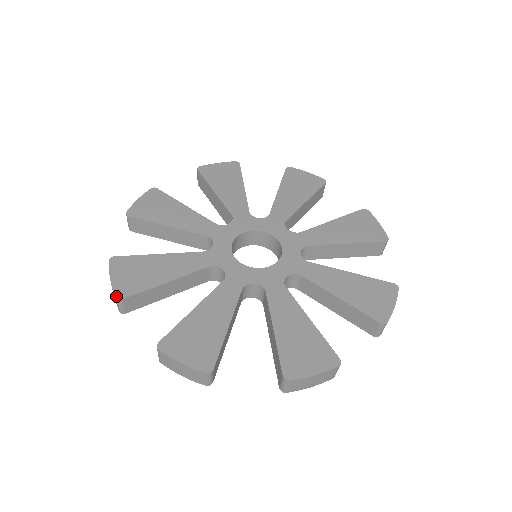
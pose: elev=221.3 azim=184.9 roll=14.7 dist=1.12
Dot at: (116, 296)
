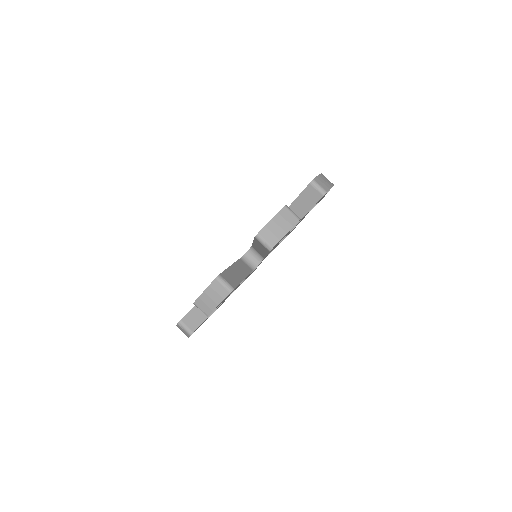
Dot at: (215, 278)
